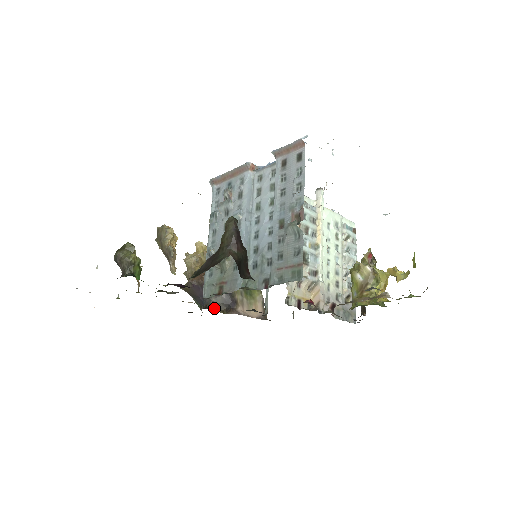
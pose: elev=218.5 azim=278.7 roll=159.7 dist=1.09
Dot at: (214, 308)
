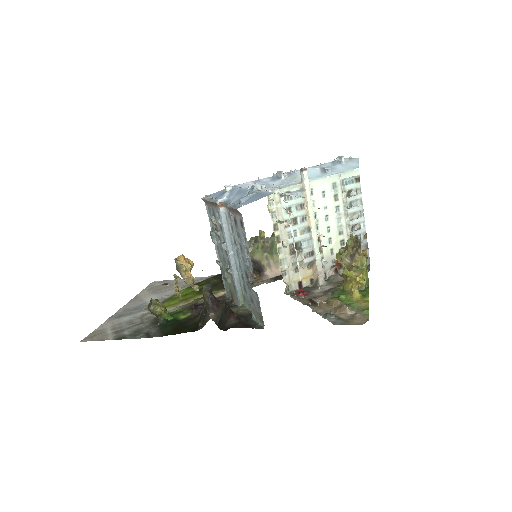
Dot at: occluded
